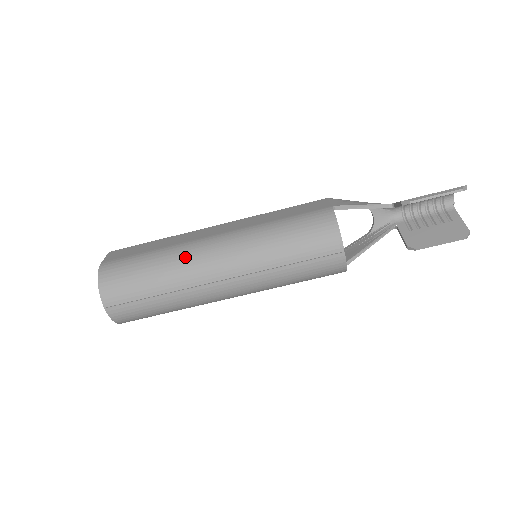
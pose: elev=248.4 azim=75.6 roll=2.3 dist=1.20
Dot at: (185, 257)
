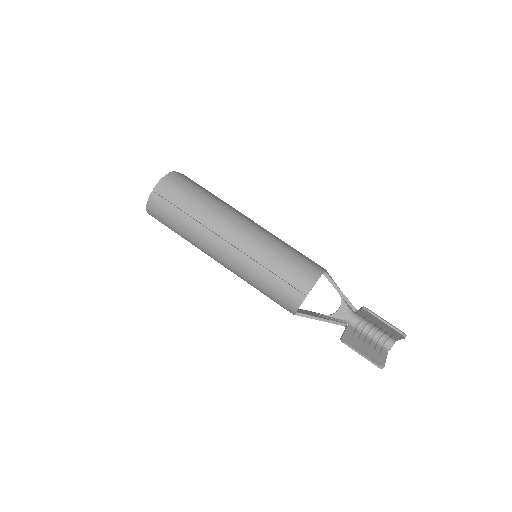
Dot at: (223, 211)
